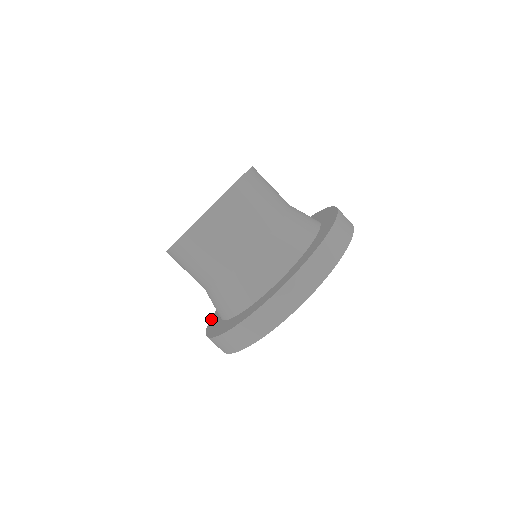
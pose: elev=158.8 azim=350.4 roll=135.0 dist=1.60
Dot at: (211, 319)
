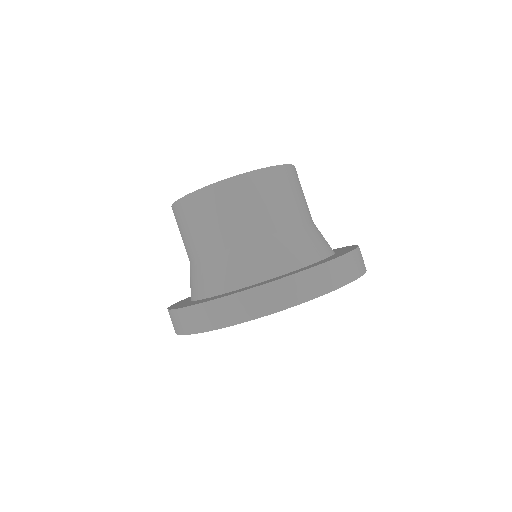
Dot at: occluded
